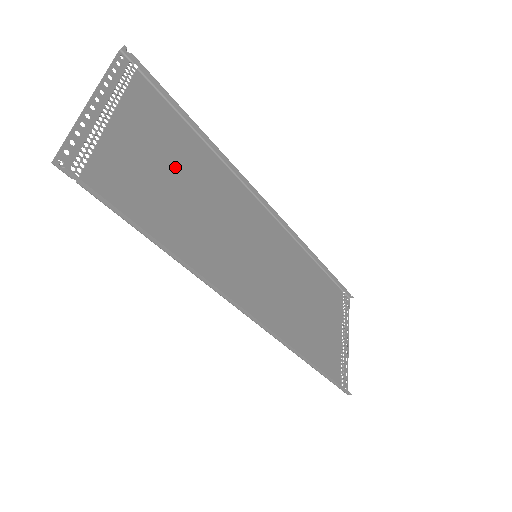
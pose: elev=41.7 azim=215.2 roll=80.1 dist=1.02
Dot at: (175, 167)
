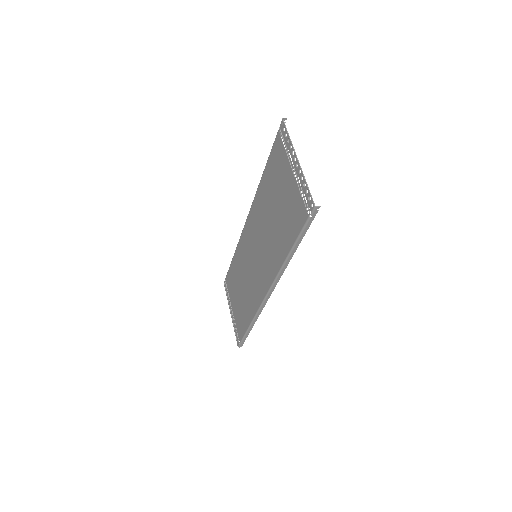
Dot at: (276, 199)
